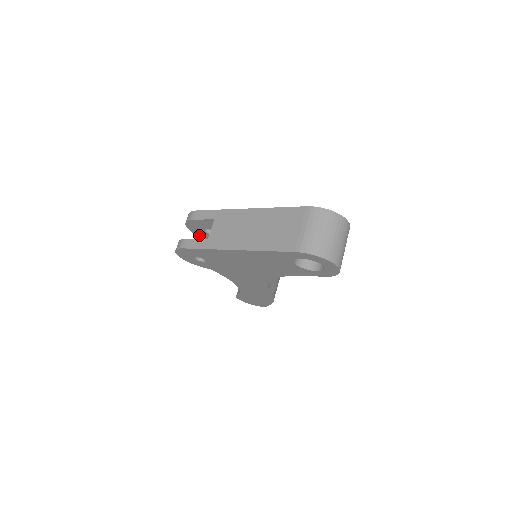
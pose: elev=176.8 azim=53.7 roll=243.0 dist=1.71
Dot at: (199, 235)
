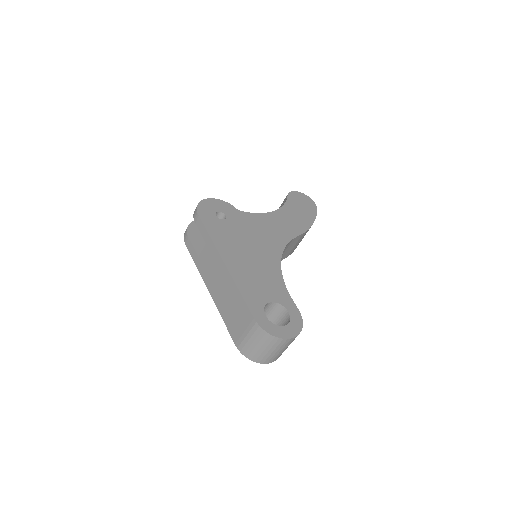
Dot at: occluded
